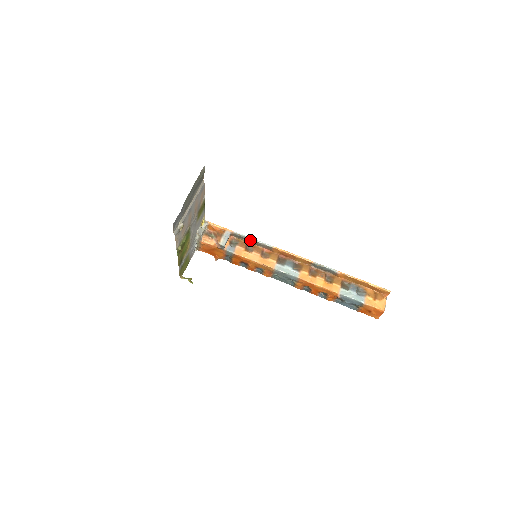
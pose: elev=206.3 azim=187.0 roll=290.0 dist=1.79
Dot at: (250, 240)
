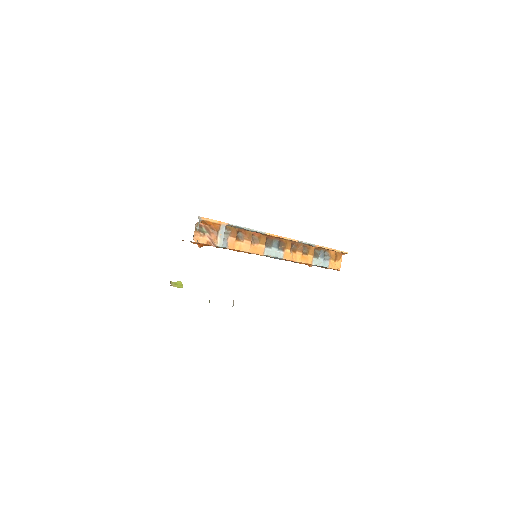
Dot at: occluded
